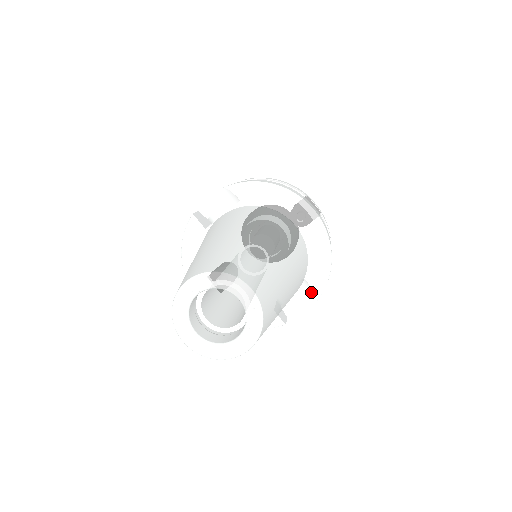
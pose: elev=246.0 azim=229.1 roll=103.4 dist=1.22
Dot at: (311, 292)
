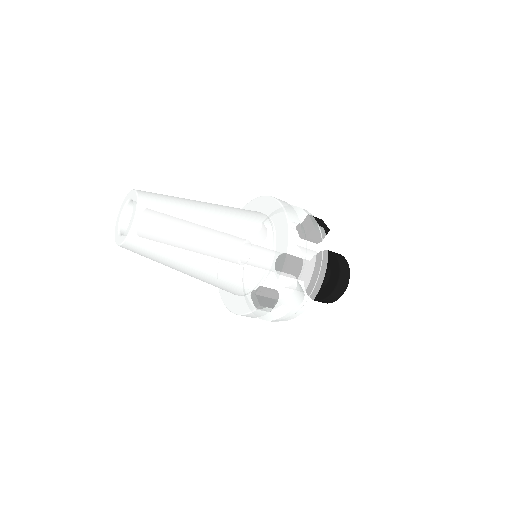
Dot at: (276, 271)
